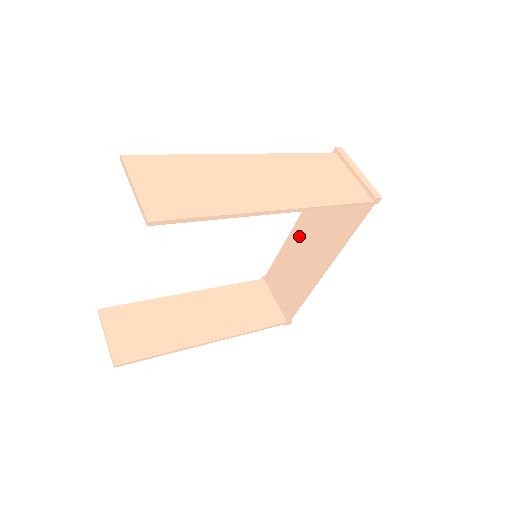
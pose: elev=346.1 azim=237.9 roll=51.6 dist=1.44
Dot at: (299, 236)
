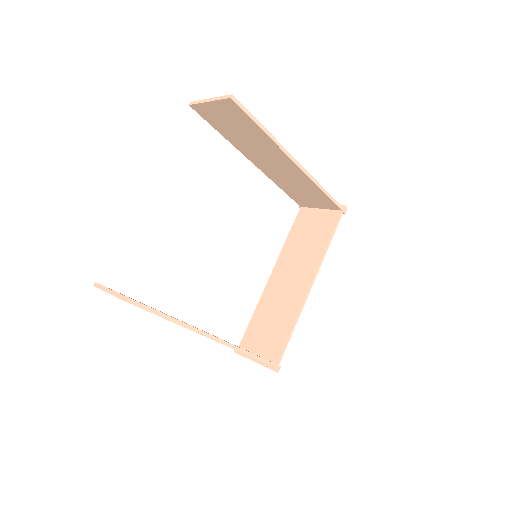
Dot at: (278, 277)
